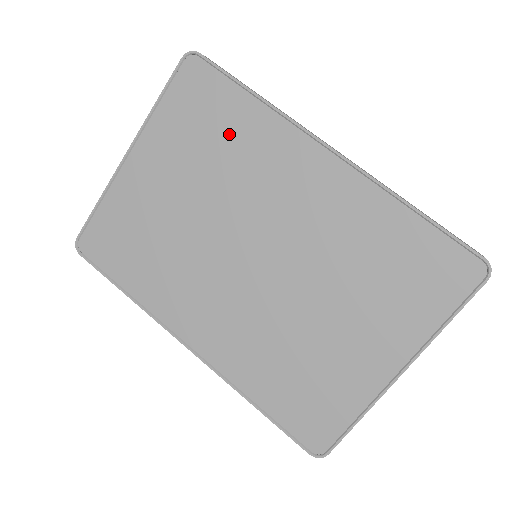
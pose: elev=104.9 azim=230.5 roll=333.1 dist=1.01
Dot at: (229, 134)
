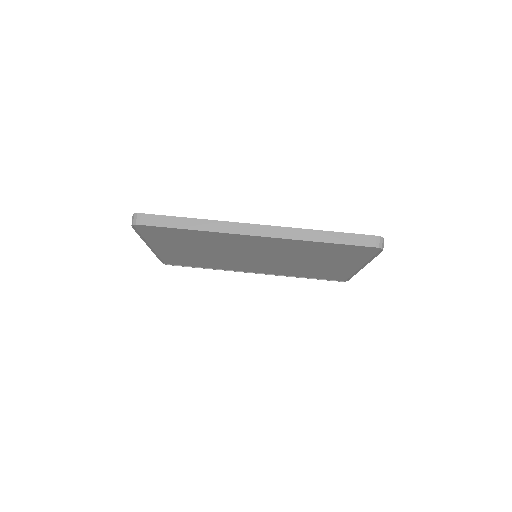
Dot at: (194, 238)
